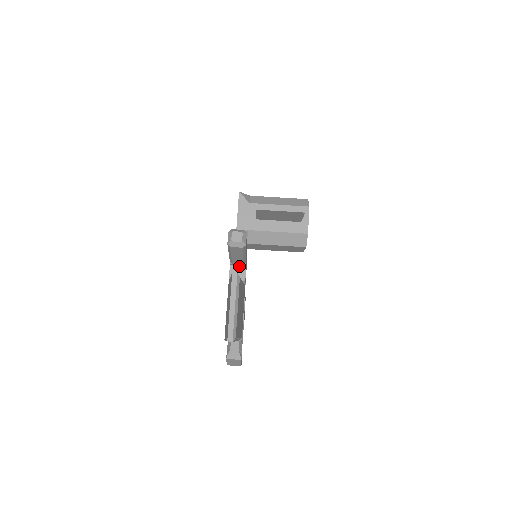
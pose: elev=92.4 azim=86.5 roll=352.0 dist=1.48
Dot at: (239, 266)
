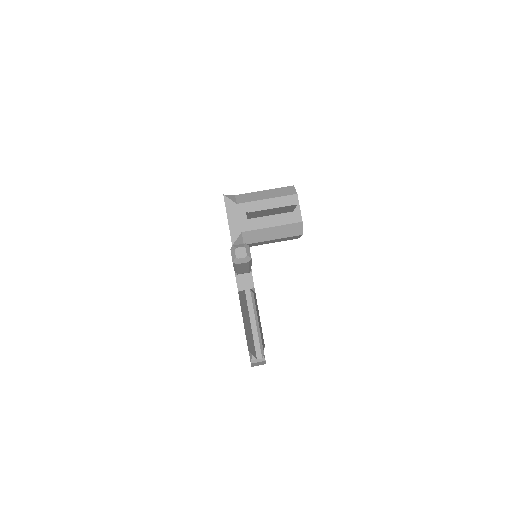
Dot at: (245, 274)
